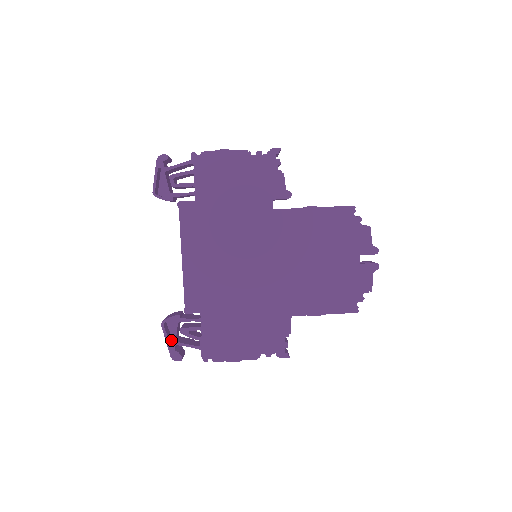
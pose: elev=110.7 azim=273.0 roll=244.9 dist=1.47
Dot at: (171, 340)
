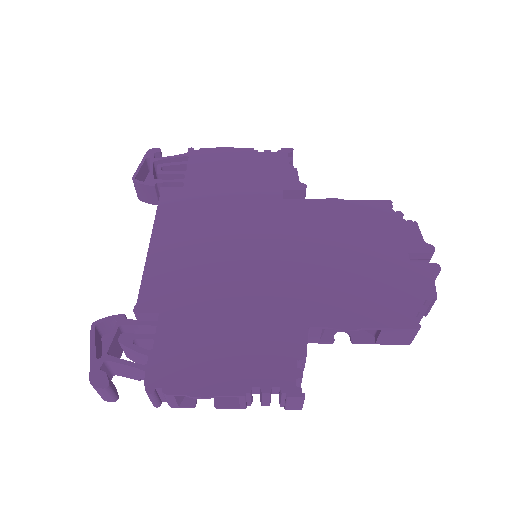
Dot at: occluded
